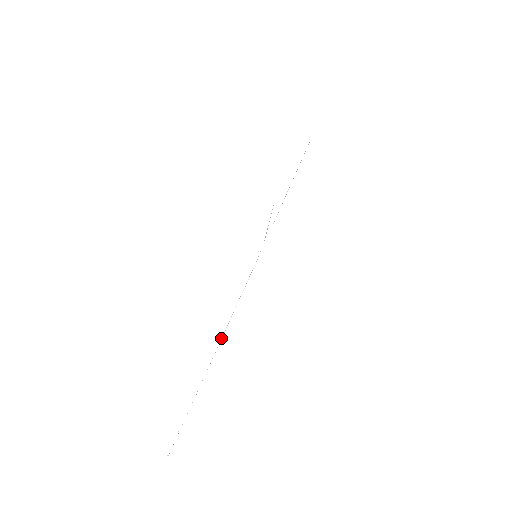
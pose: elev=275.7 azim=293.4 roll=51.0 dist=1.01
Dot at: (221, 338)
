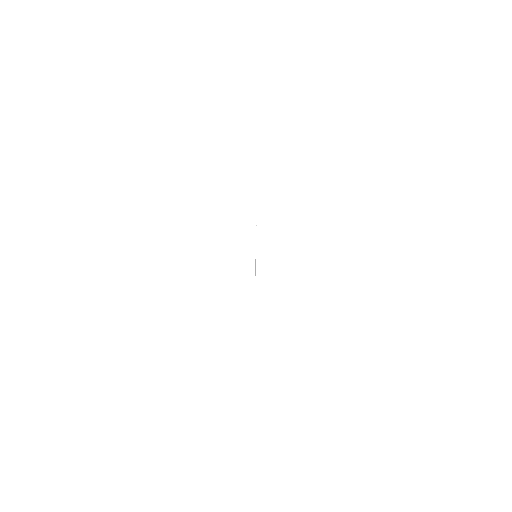
Dot at: occluded
